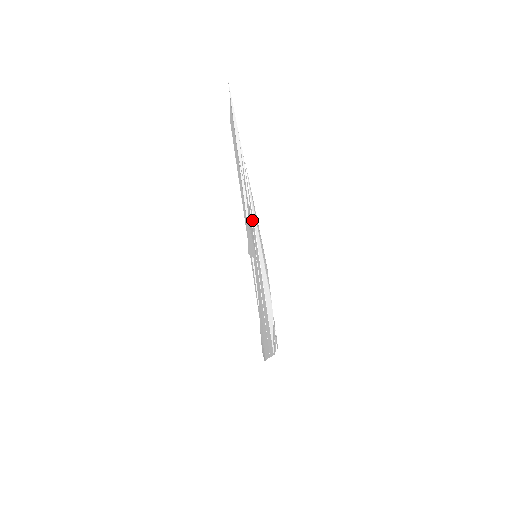
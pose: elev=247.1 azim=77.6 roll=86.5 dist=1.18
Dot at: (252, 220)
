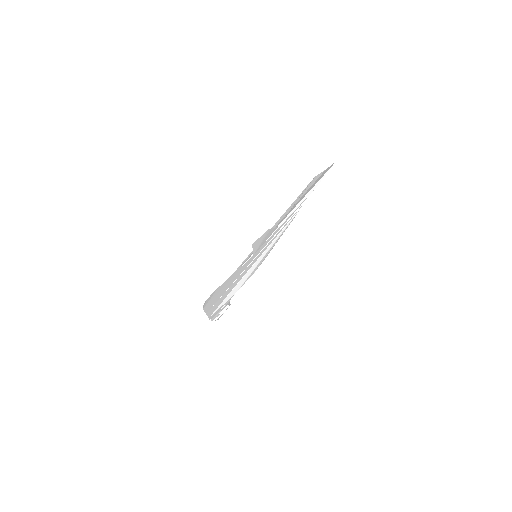
Dot at: (274, 238)
